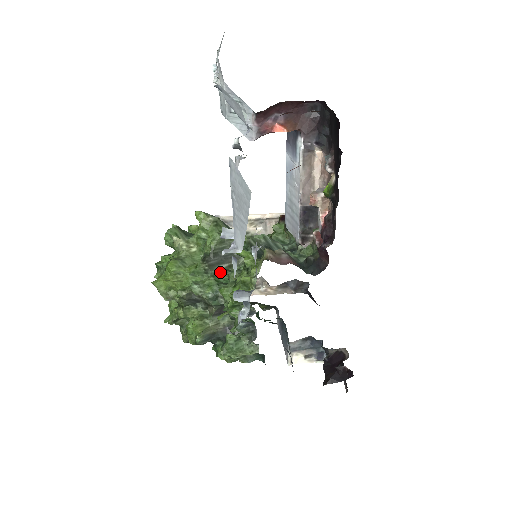
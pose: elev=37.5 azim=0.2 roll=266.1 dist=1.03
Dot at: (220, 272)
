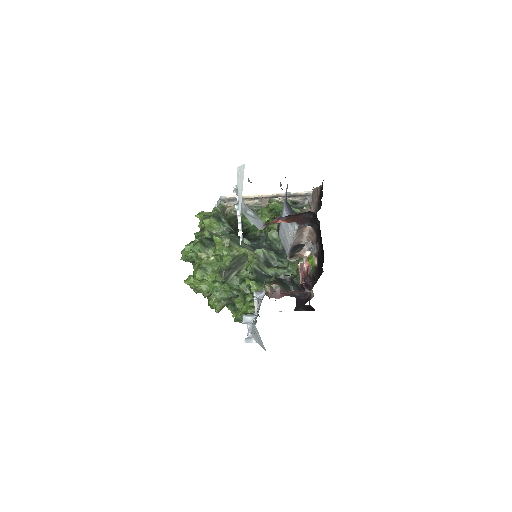
Dot at: (232, 280)
